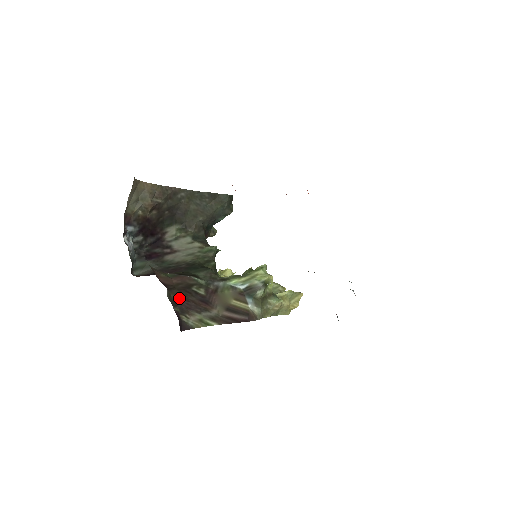
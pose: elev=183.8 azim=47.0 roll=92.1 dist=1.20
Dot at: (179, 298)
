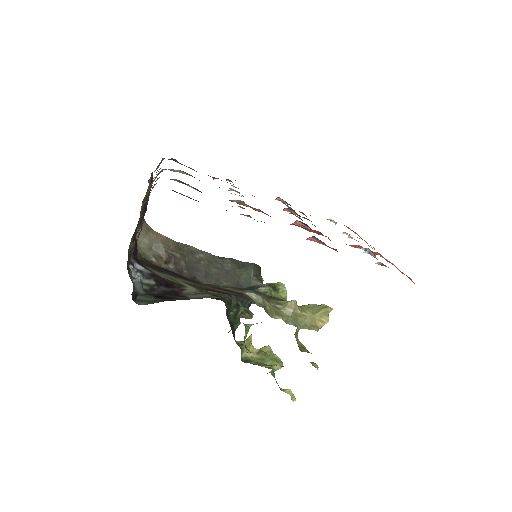
Dot at: (154, 266)
